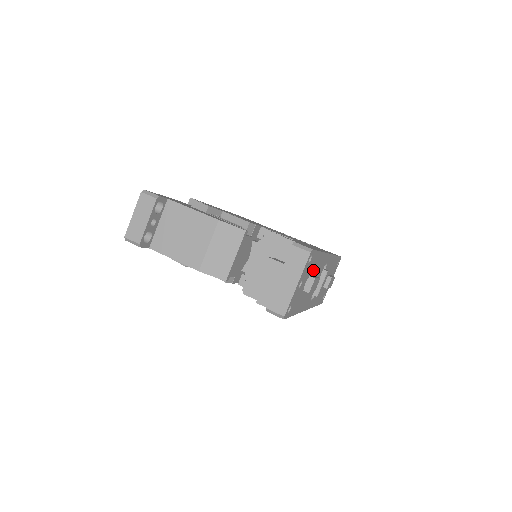
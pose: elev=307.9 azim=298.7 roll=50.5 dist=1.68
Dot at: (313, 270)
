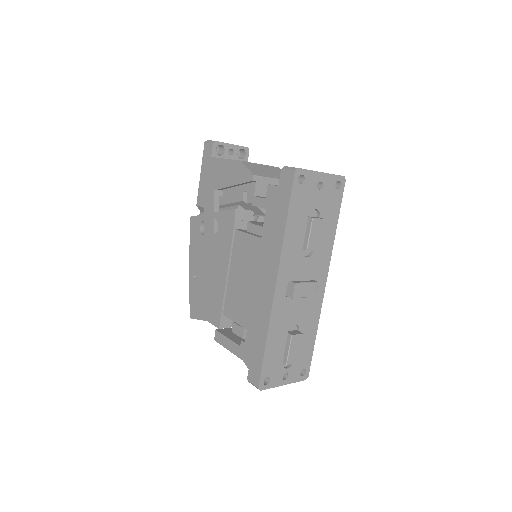
Dot at: (323, 224)
